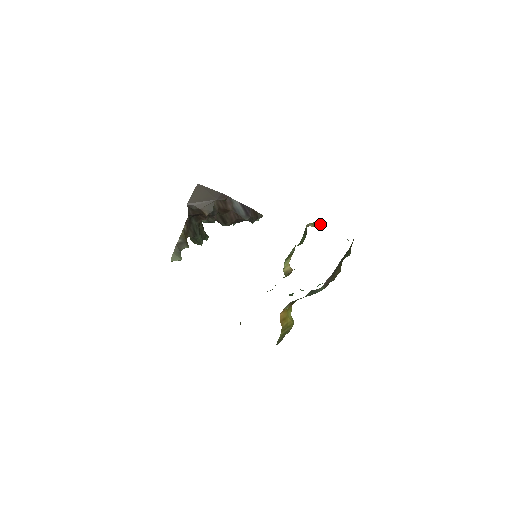
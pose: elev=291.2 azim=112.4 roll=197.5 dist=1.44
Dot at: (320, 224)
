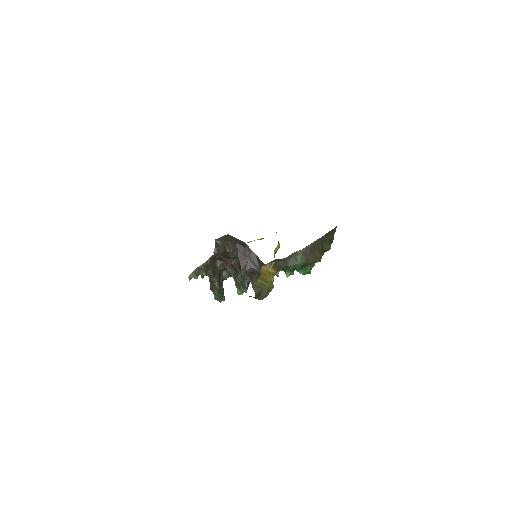
Dot at: occluded
